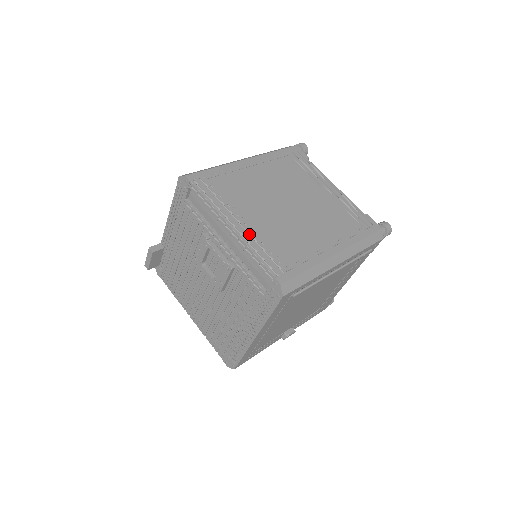
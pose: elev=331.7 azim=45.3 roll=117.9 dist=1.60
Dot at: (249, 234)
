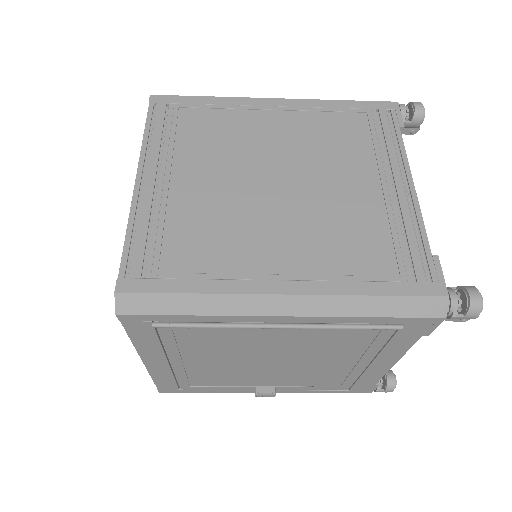
Dot at: (157, 200)
